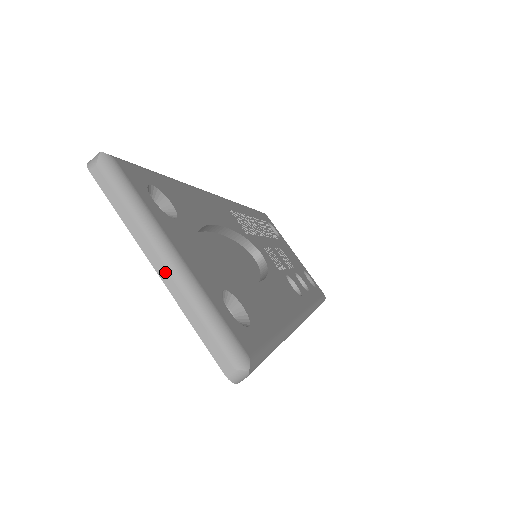
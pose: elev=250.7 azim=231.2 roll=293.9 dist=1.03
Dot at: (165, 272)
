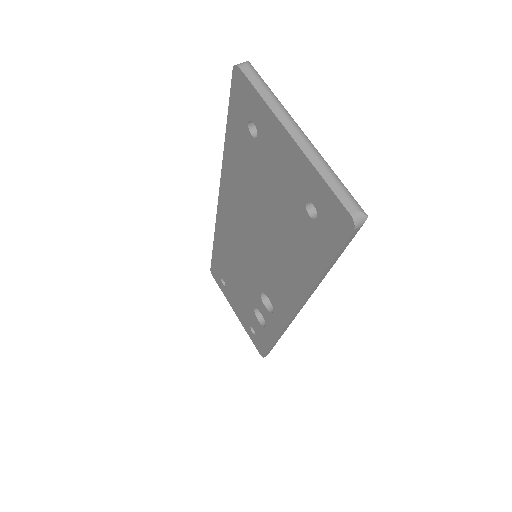
Dot at: (301, 140)
